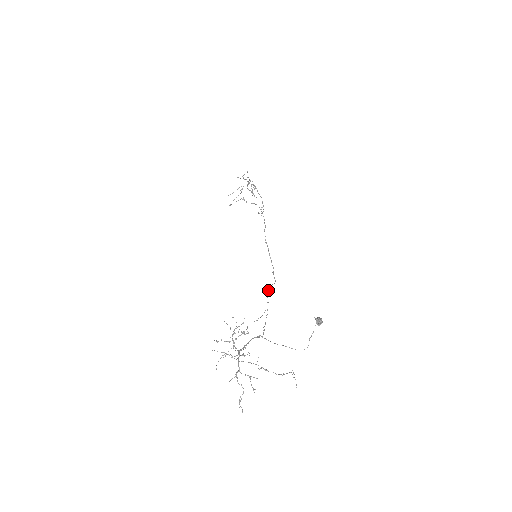
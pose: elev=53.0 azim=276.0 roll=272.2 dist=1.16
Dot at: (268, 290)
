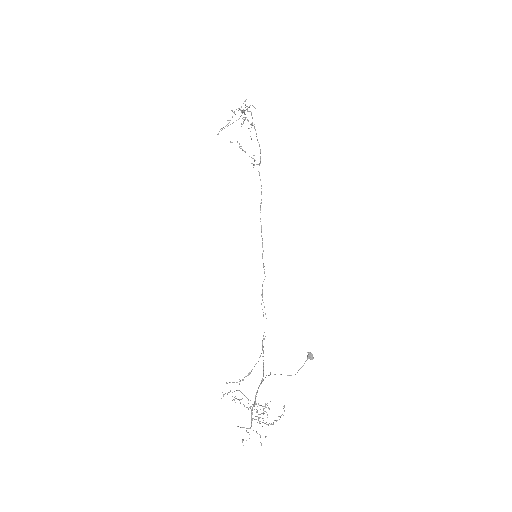
Dot at: (262, 294)
